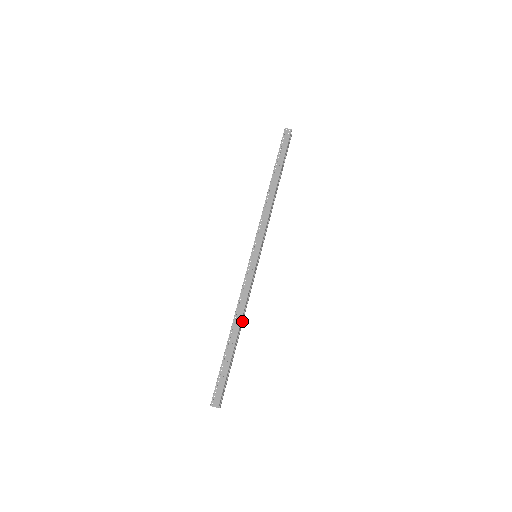
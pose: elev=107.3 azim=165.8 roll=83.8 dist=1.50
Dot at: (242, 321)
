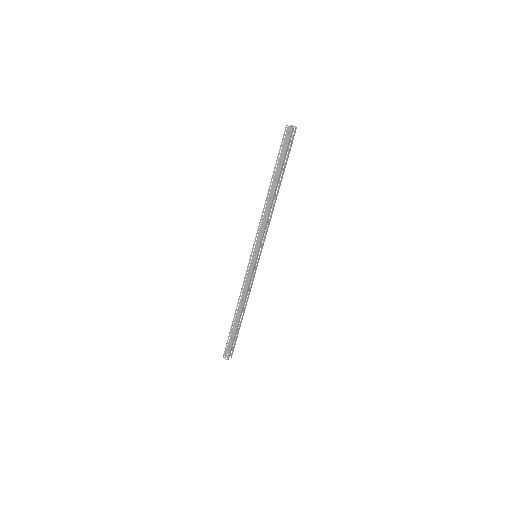
Dot at: (245, 305)
